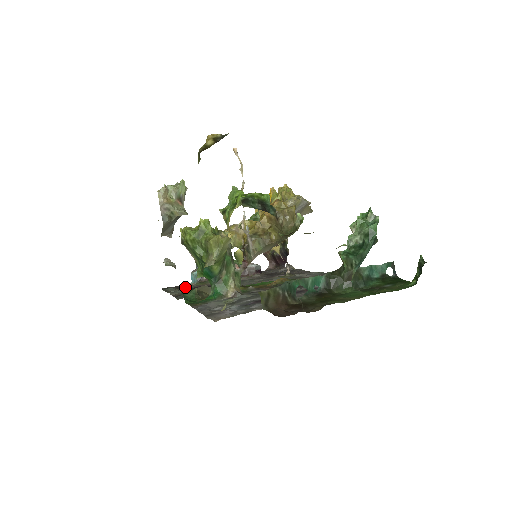
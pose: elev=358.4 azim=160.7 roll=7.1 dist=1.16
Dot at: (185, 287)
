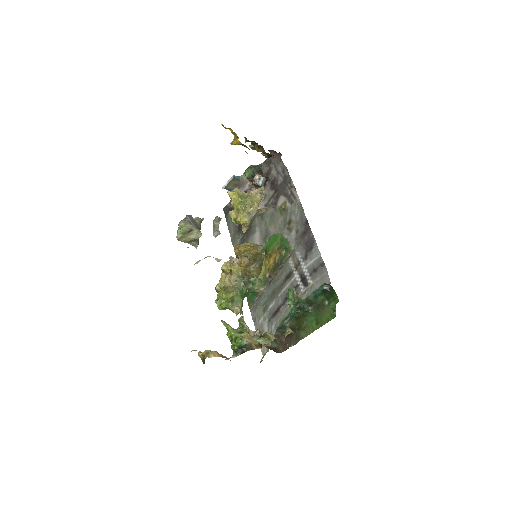
Dot at: occluded
